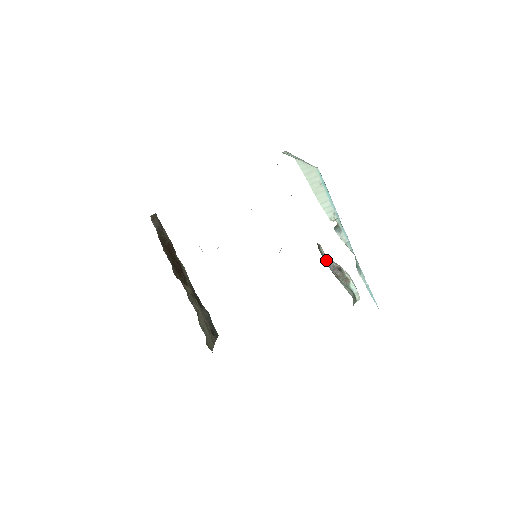
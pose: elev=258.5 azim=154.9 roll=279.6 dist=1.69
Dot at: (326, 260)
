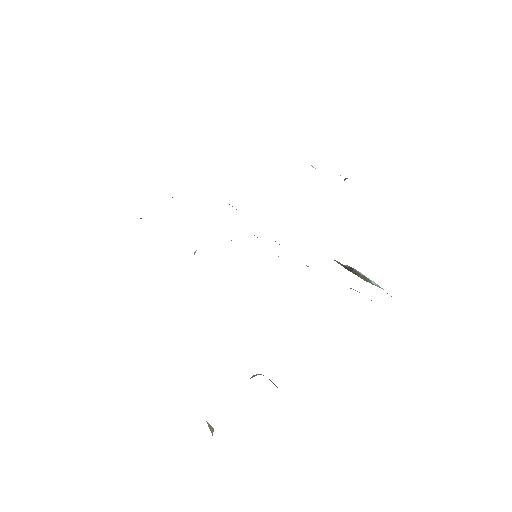
Dot at: occluded
